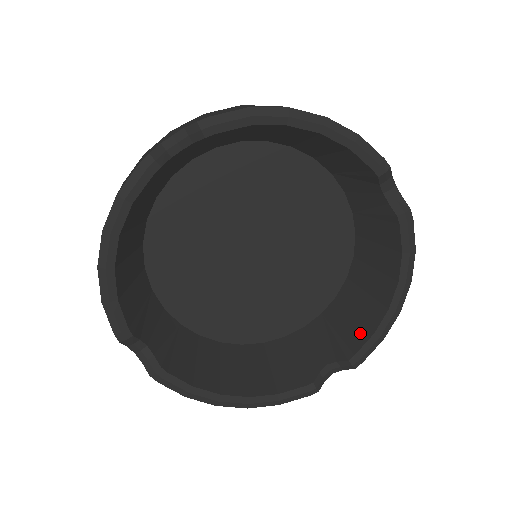
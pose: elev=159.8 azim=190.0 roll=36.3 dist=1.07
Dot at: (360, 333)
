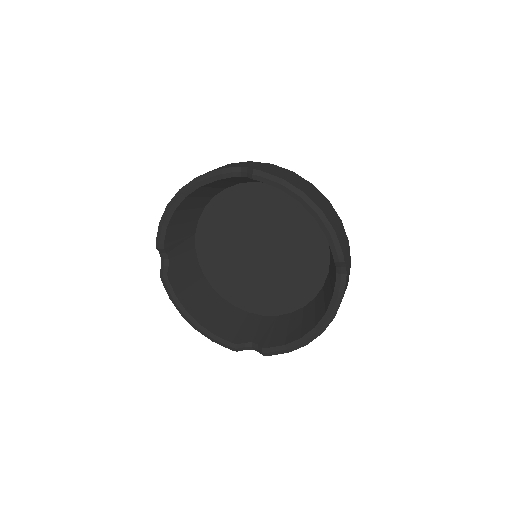
Dot at: (280, 340)
